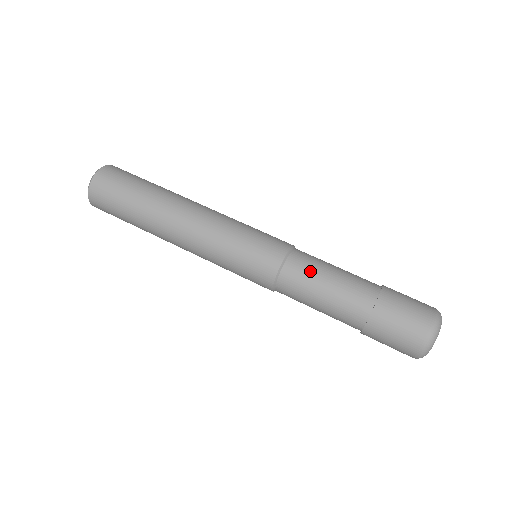
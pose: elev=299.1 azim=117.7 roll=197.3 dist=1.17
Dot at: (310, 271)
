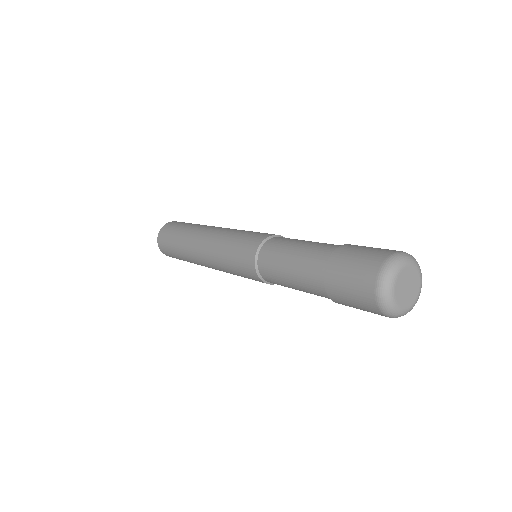
Dot at: (284, 243)
